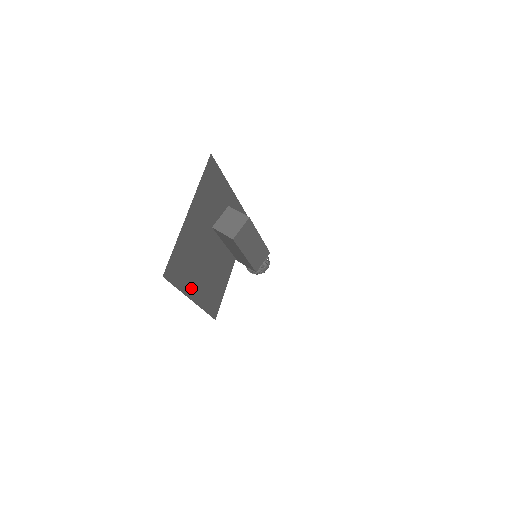
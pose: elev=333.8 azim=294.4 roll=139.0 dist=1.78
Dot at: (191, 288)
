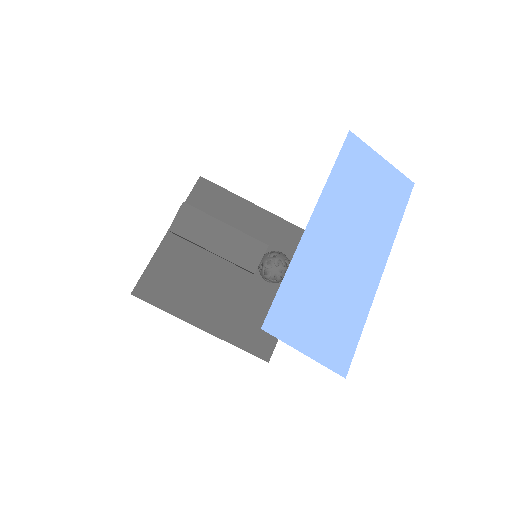
Dot at: (194, 313)
